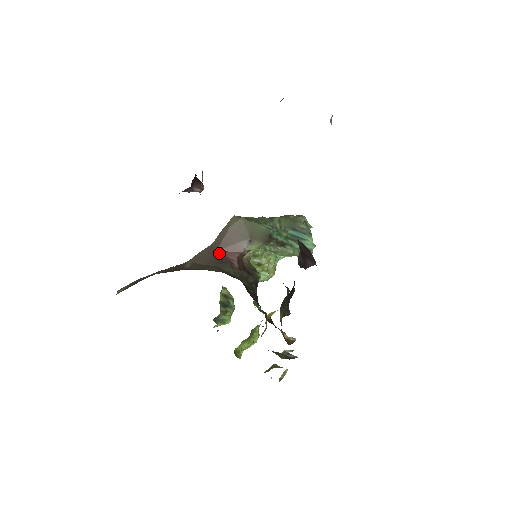
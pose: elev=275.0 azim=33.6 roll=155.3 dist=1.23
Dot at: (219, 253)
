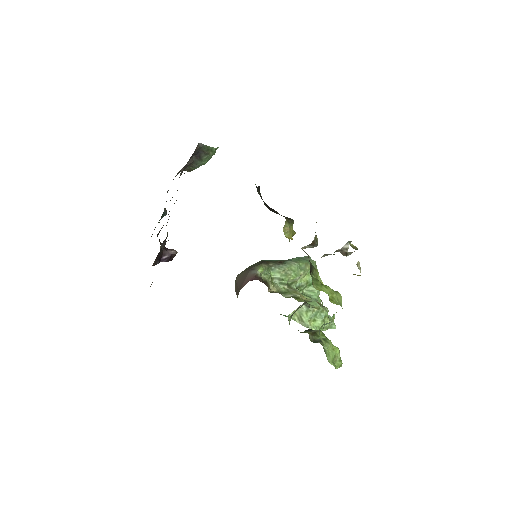
Dot at: occluded
